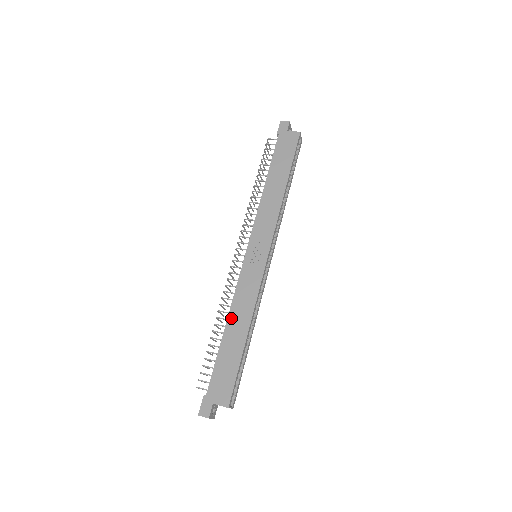
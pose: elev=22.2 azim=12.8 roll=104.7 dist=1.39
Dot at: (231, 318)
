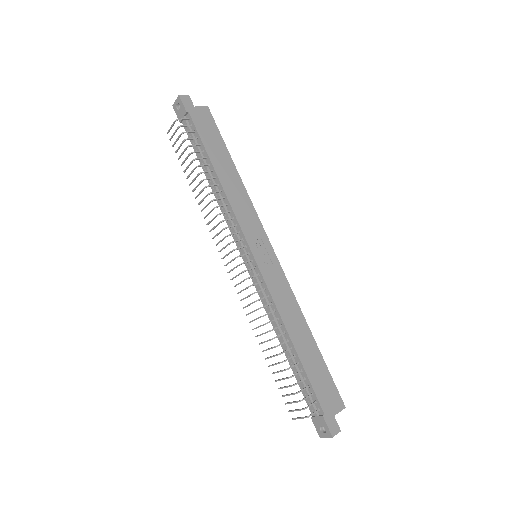
Dot at: (290, 328)
